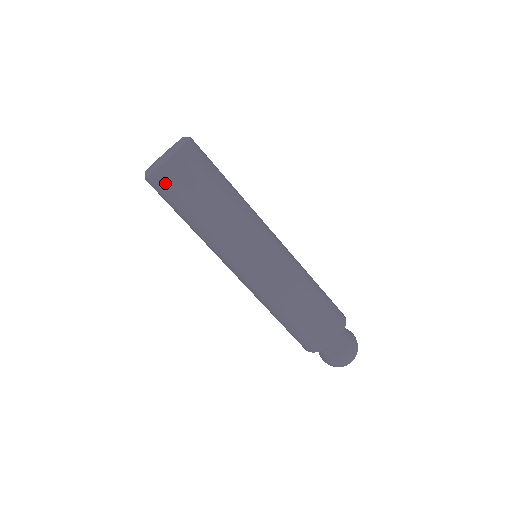
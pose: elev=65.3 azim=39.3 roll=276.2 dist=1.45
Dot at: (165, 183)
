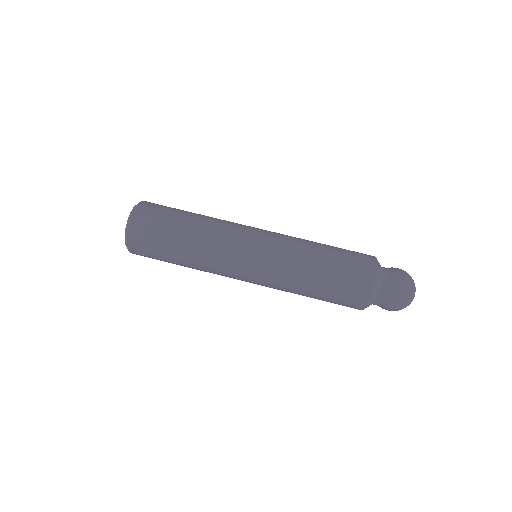
Dot at: (146, 216)
